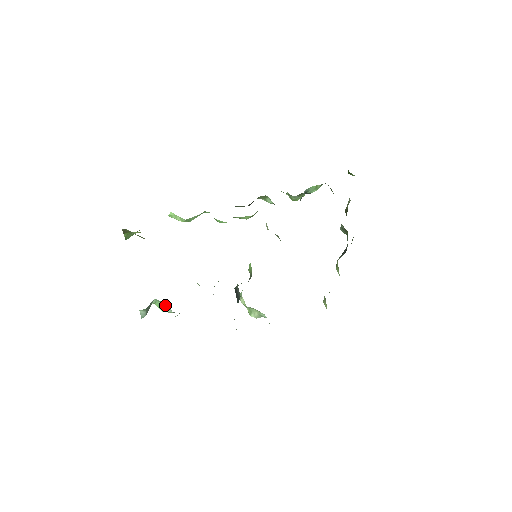
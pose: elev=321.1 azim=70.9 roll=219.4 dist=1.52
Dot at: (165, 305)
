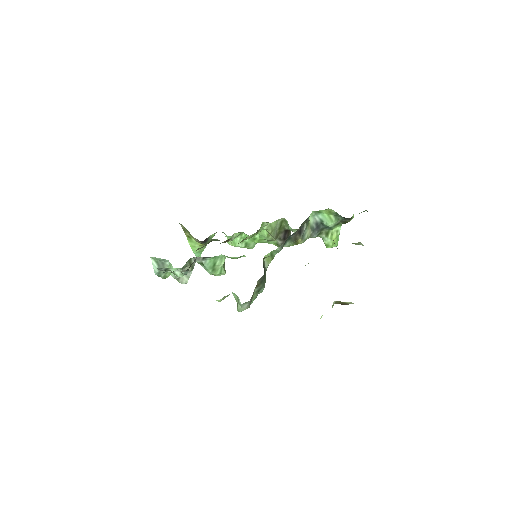
Dot at: occluded
